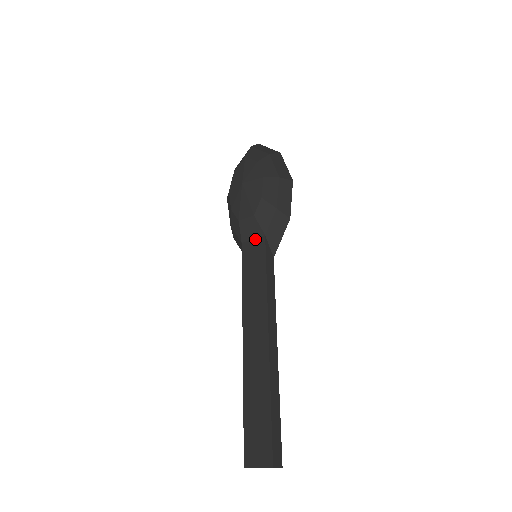
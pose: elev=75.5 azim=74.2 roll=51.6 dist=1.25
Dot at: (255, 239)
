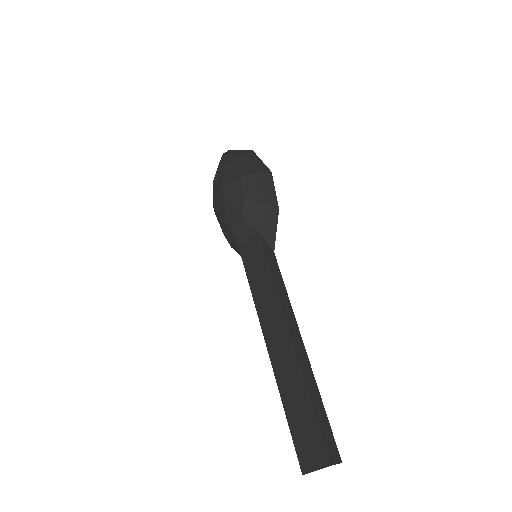
Dot at: (250, 240)
